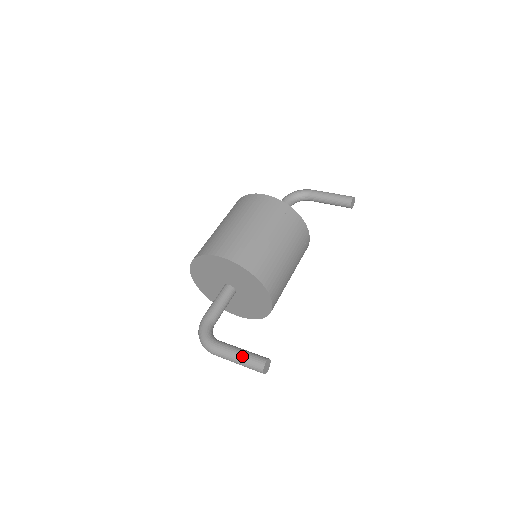
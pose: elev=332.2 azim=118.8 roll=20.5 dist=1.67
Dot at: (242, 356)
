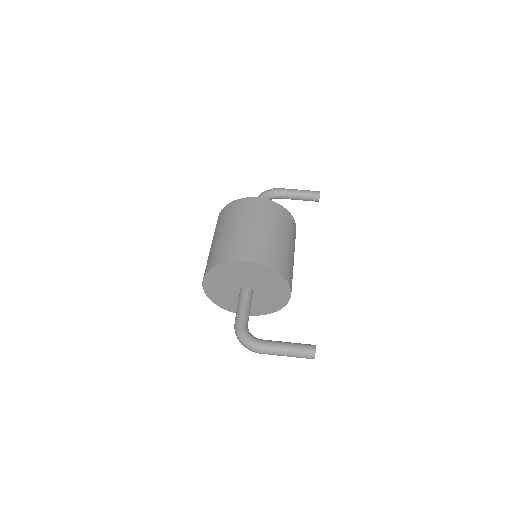
Dot at: (292, 348)
